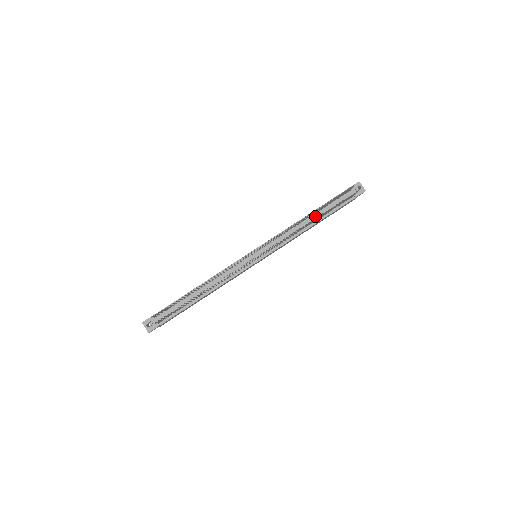
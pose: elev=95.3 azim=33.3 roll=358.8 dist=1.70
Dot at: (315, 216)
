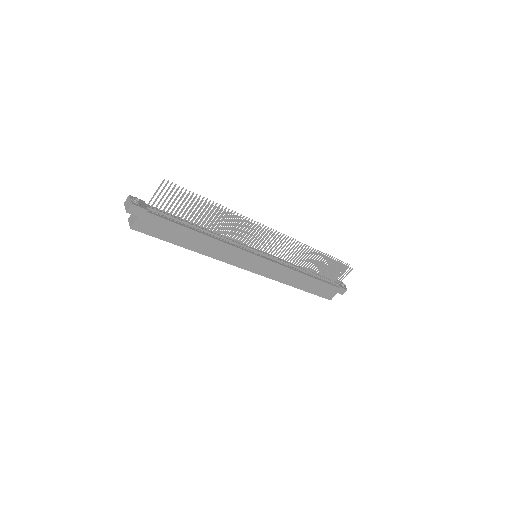
Dot at: occluded
